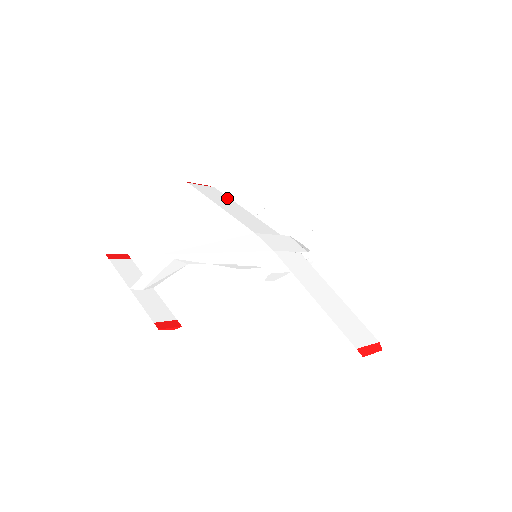
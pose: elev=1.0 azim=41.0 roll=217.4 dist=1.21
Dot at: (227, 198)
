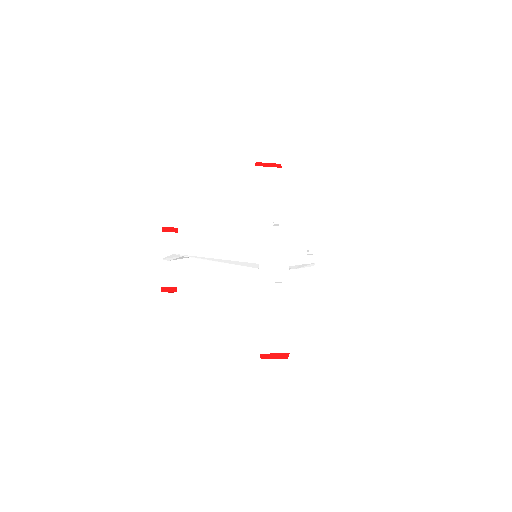
Dot at: (280, 187)
